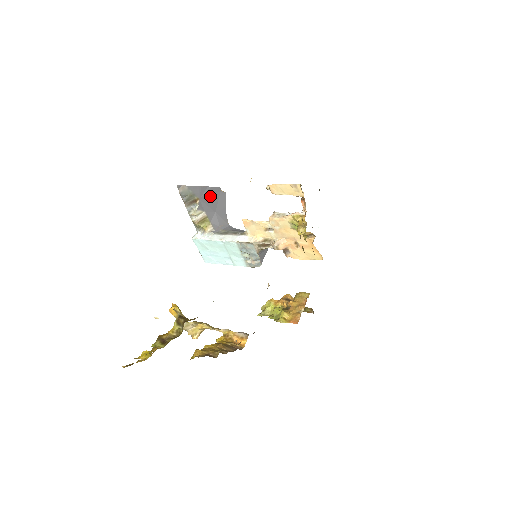
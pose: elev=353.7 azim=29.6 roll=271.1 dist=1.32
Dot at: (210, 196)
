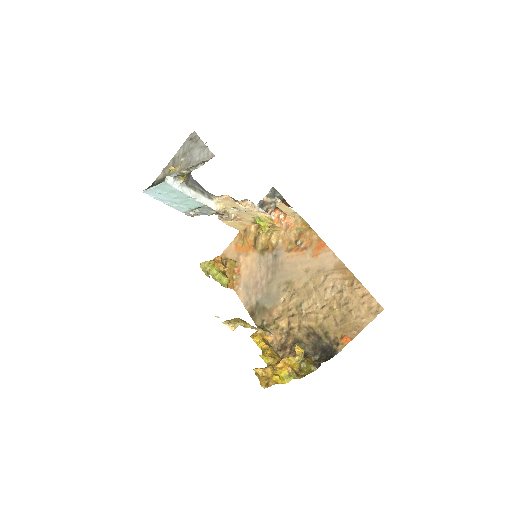
Dot at: occluded
